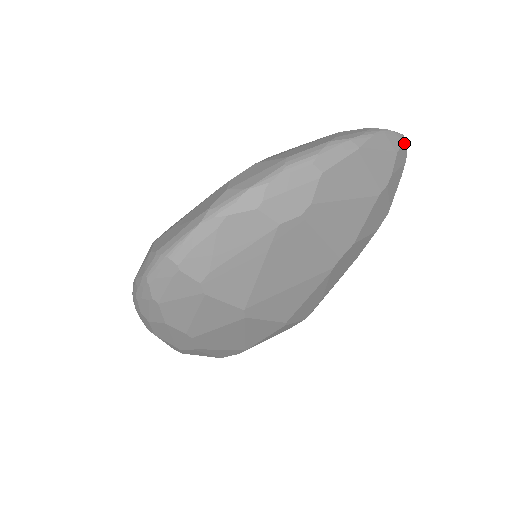
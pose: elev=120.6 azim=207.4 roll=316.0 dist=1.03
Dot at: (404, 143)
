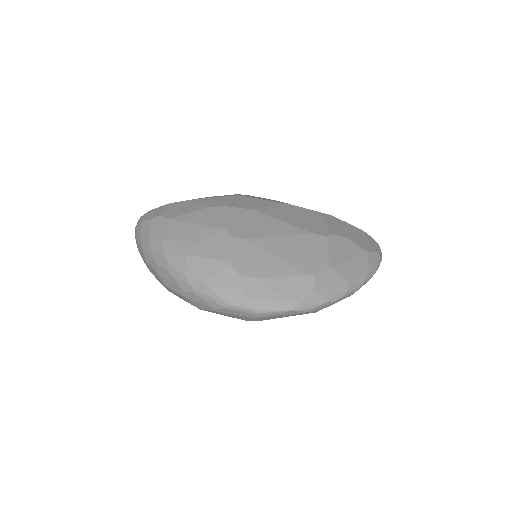
Dot at: occluded
